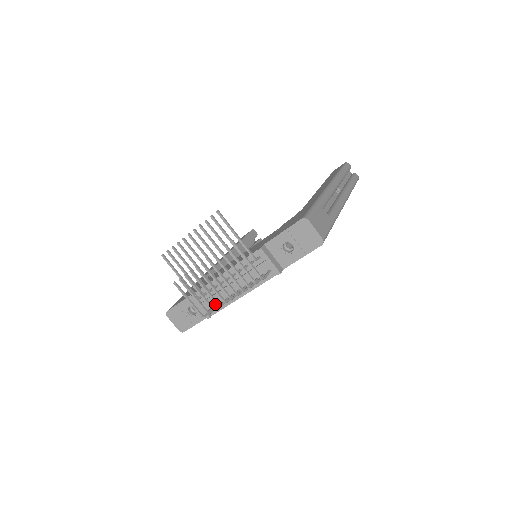
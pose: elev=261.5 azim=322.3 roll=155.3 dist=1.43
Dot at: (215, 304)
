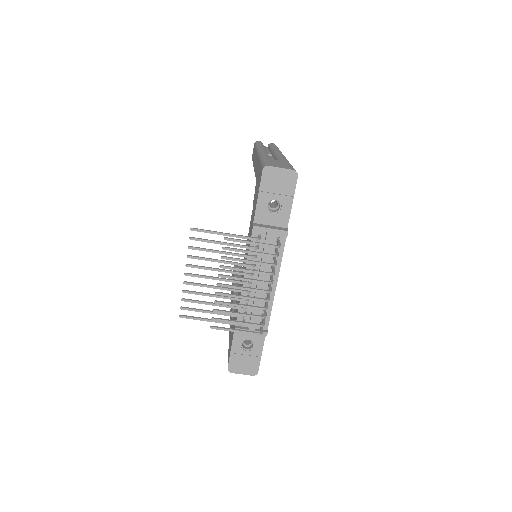
Dot at: occluded
